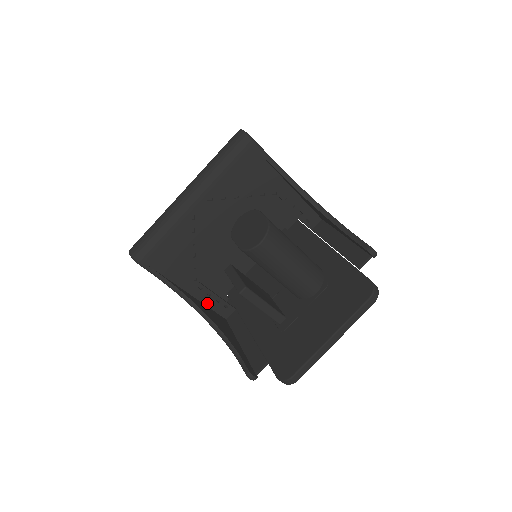
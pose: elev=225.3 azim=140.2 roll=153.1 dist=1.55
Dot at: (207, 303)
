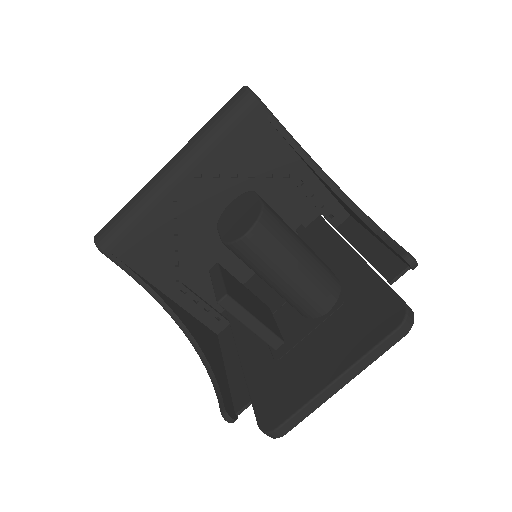
Dot at: (193, 312)
